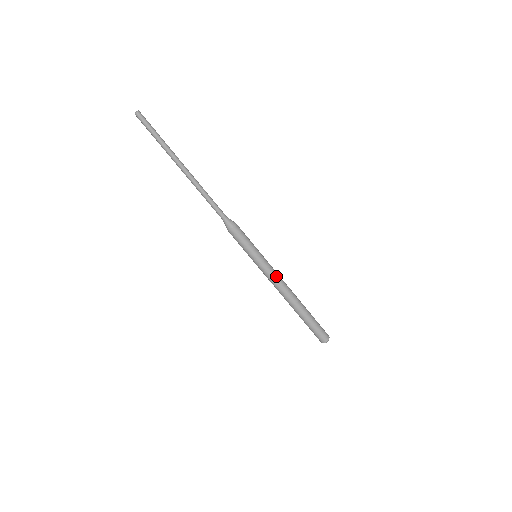
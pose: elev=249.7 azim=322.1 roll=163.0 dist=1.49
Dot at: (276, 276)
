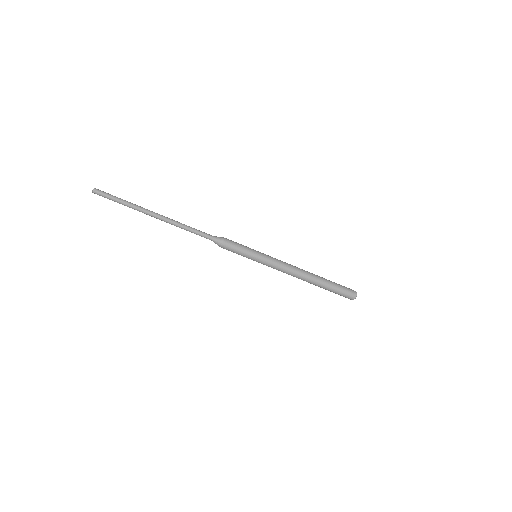
Dot at: (281, 266)
